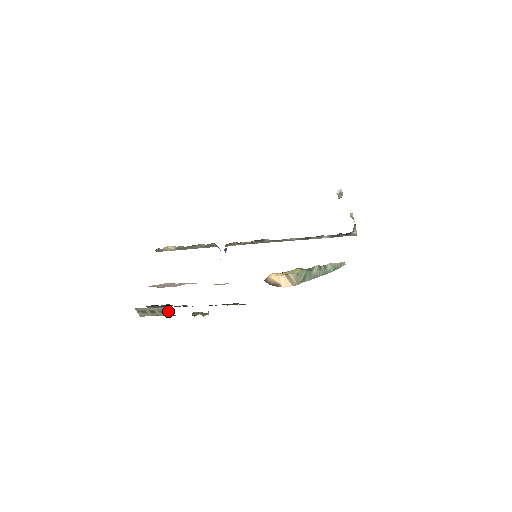
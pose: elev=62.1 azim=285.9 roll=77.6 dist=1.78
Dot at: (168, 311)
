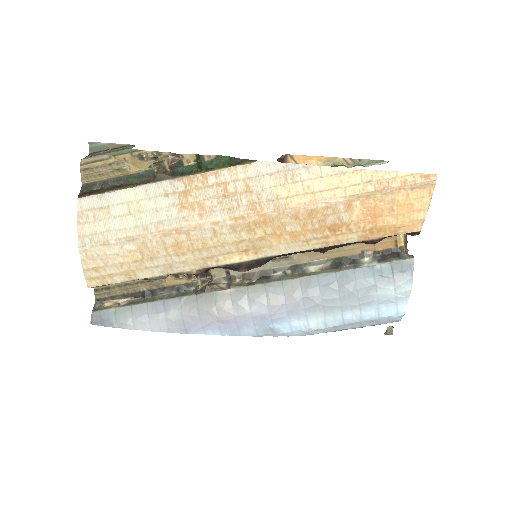
Dot at: occluded
